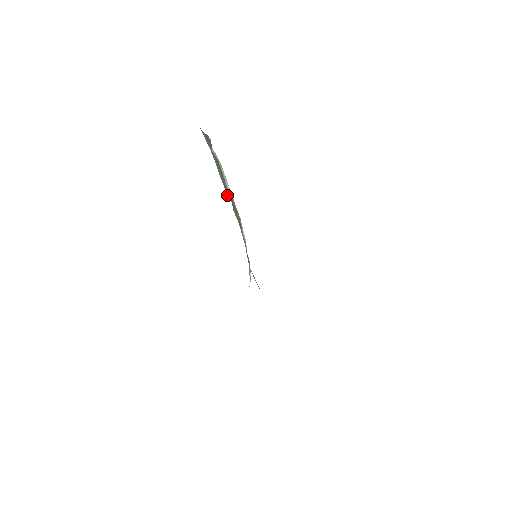
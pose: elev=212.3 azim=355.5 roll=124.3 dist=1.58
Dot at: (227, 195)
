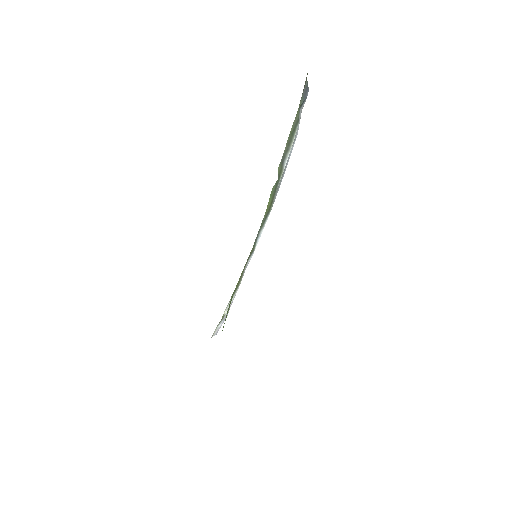
Dot at: (279, 166)
